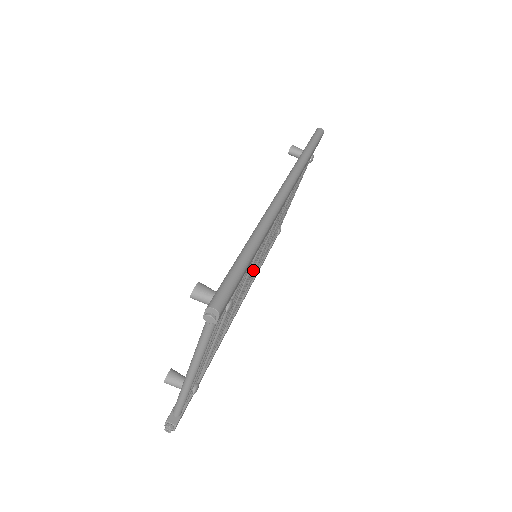
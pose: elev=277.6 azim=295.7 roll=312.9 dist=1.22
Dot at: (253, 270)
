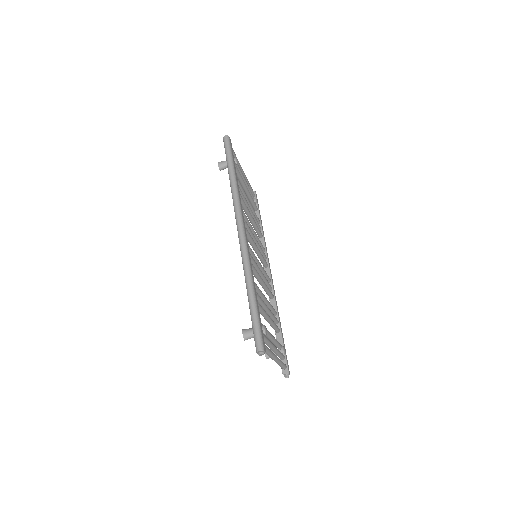
Dot at: (261, 257)
